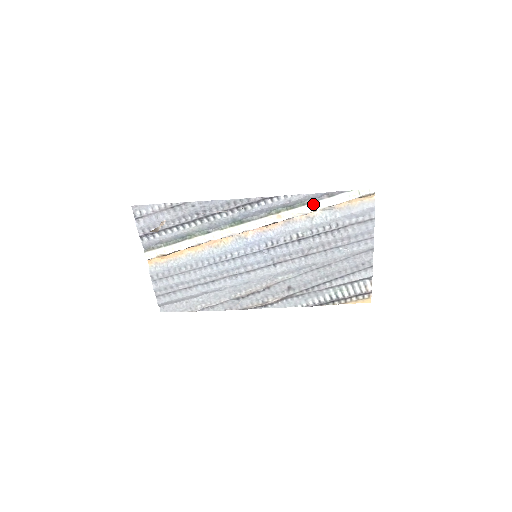
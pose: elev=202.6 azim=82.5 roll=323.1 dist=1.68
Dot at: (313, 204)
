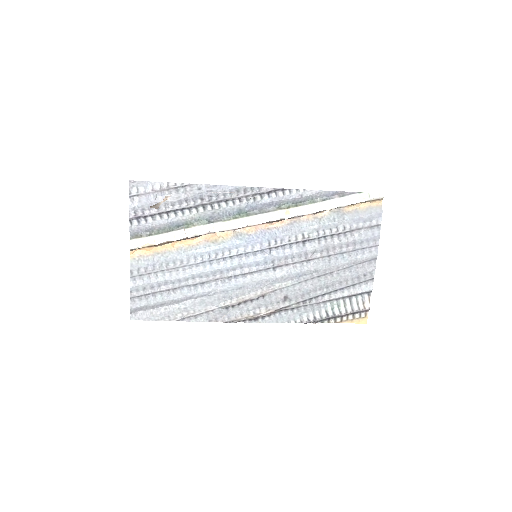
Dot at: (323, 203)
